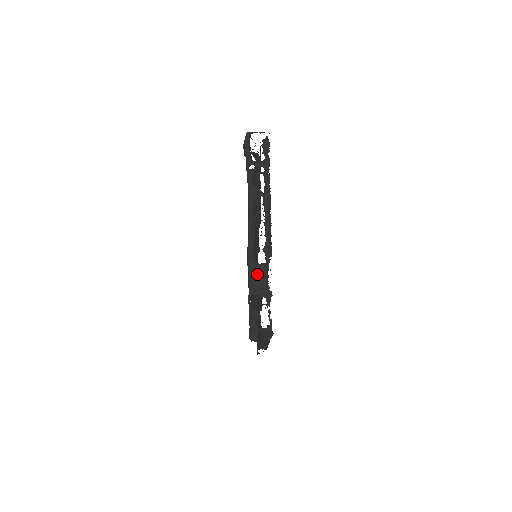
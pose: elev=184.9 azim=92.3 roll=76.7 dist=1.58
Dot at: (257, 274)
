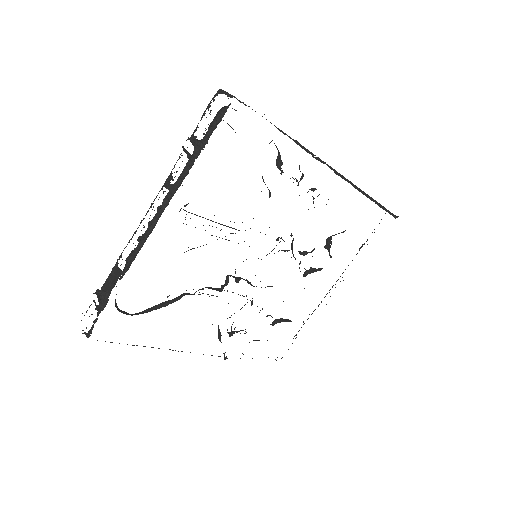
Dot at: (114, 274)
